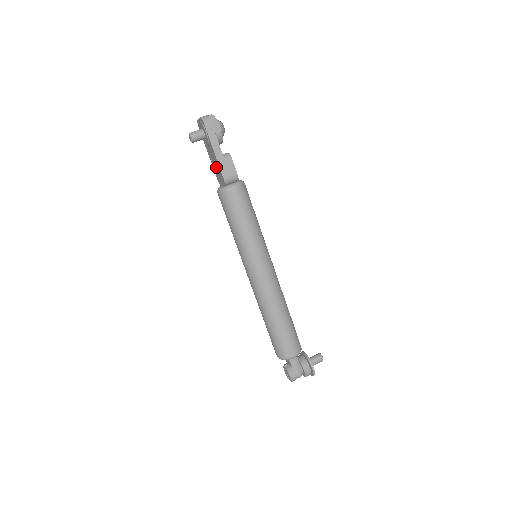
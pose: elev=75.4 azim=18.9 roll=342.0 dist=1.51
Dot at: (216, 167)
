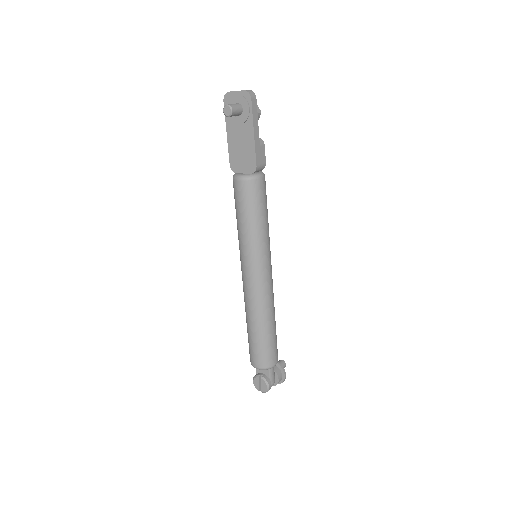
Dot at: (242, 151)
